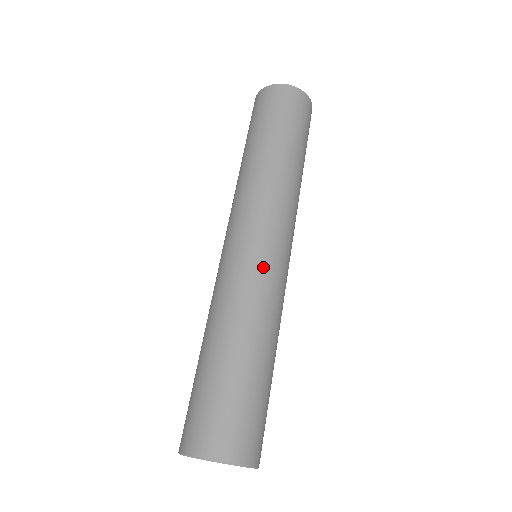
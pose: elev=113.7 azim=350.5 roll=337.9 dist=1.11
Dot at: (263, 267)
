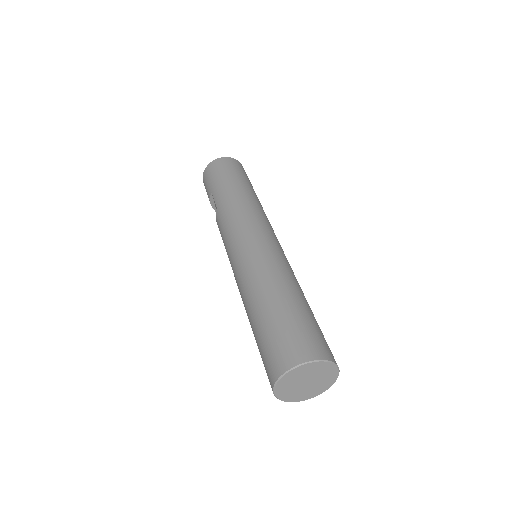
Dot at: occluded
